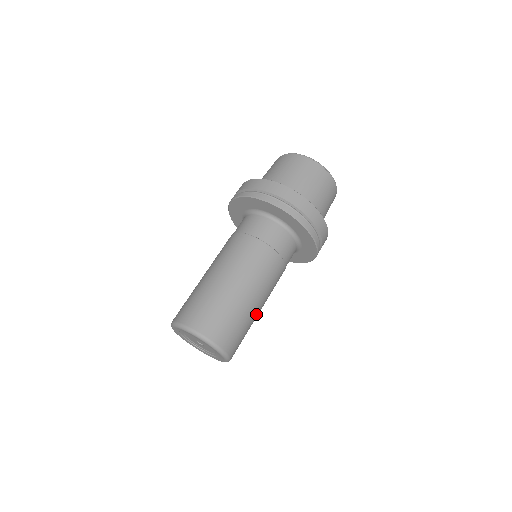
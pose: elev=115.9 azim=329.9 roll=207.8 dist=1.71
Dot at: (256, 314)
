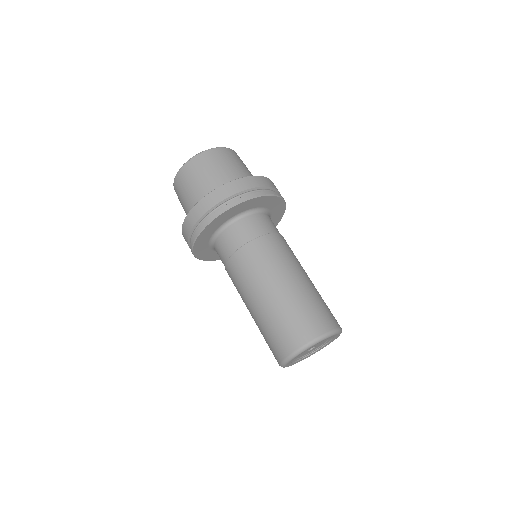
Dot at: occluded
